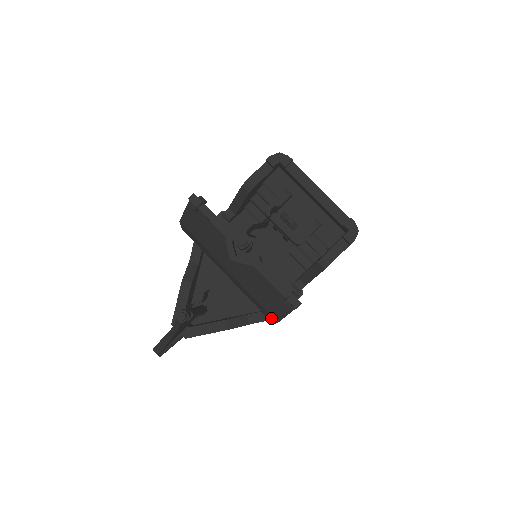
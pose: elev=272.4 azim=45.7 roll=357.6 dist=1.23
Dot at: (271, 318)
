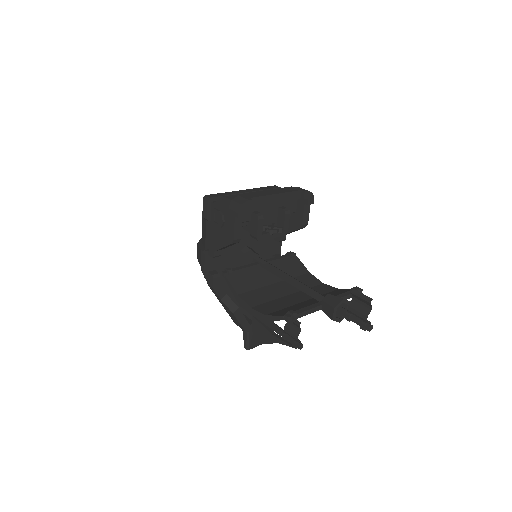
Dot at: occluded
